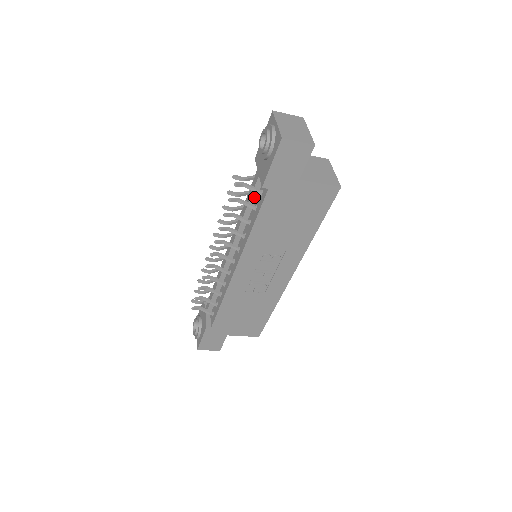
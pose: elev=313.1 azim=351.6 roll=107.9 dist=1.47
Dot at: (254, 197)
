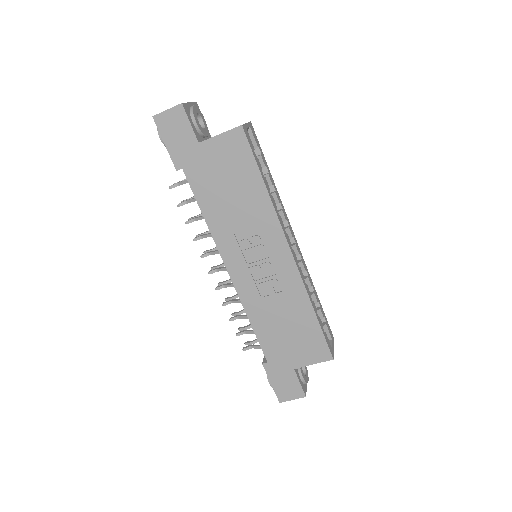
Dot at: occluded
